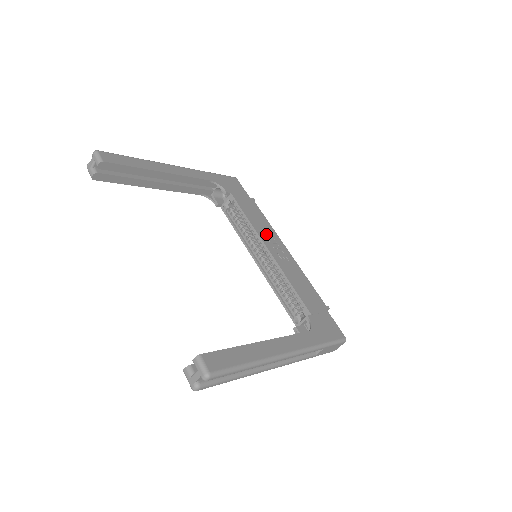
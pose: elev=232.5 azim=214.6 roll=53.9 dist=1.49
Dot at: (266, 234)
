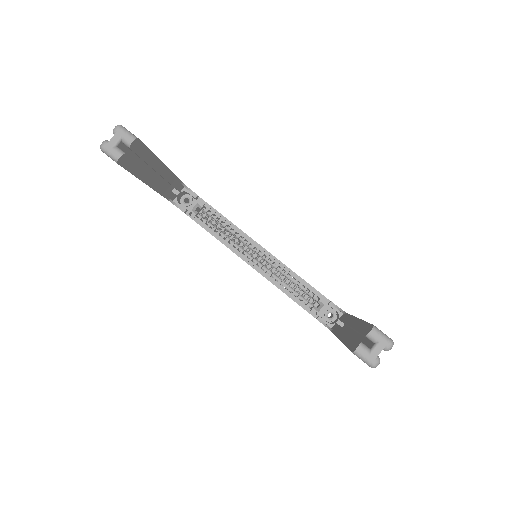
Dot at: occluded
